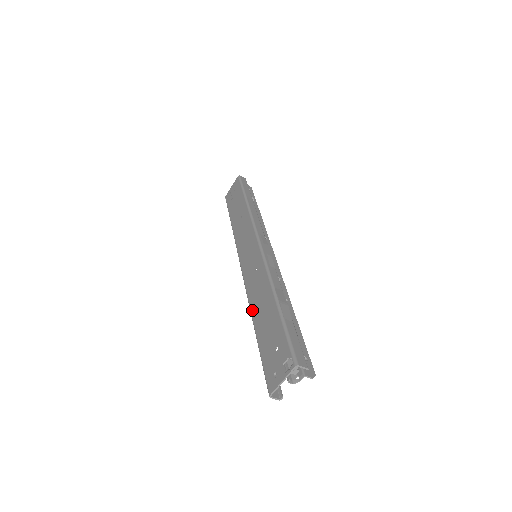
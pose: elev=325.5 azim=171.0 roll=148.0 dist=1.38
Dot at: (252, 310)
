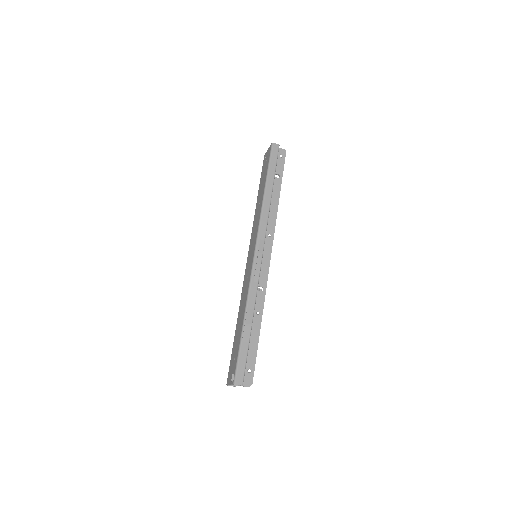
Dot at: (239, 310)
